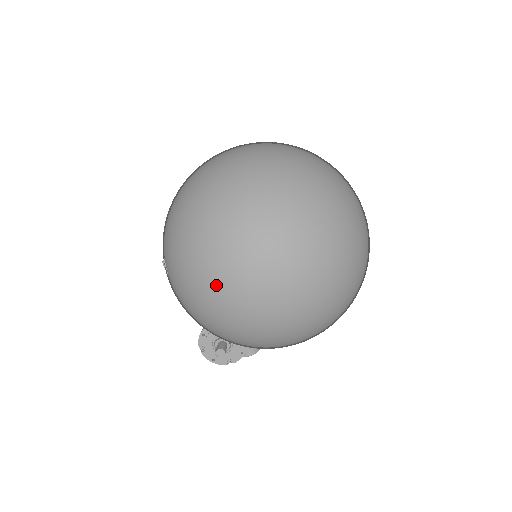
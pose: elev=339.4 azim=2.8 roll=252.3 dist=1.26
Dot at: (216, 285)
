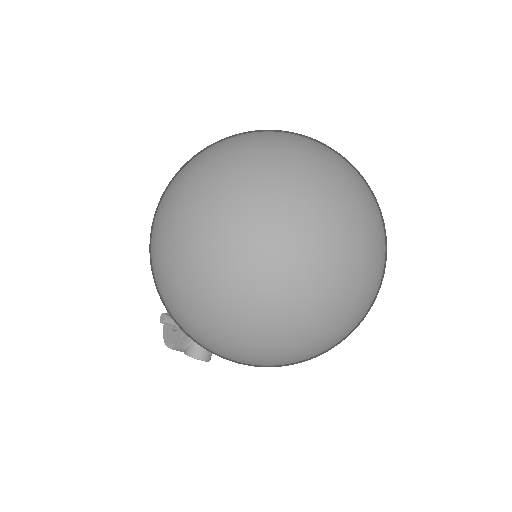
Dot at: (162, 198)
